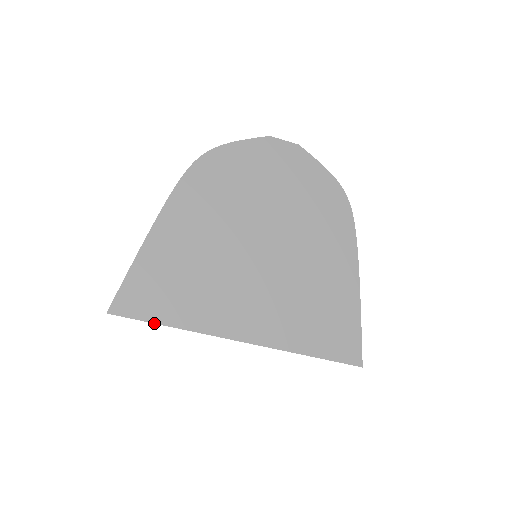
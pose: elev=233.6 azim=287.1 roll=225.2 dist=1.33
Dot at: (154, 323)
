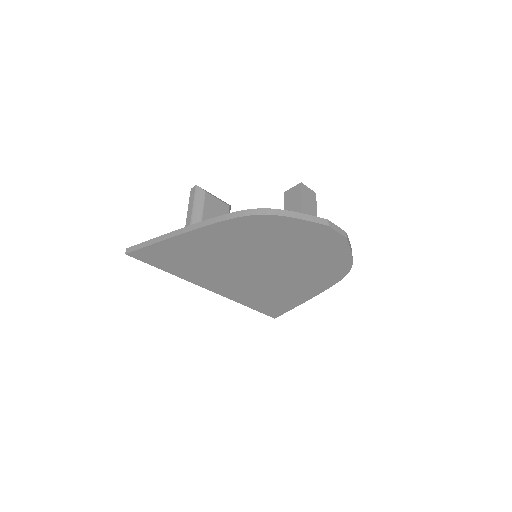
Dot at: occluded
